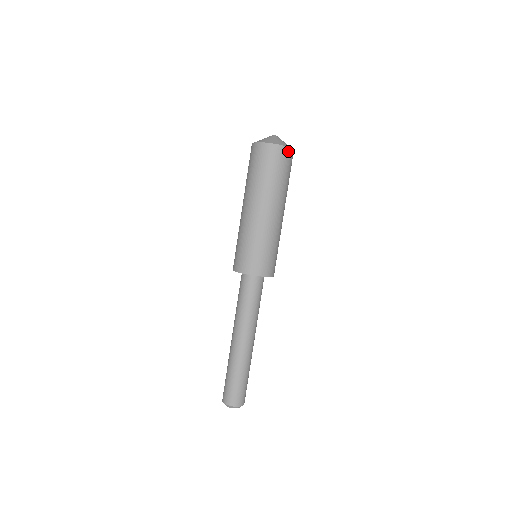
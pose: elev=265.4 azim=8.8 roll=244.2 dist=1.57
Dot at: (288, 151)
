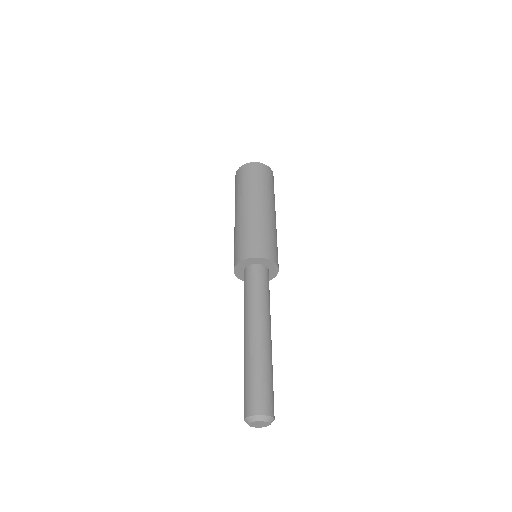
Dot at: (273, 176)
